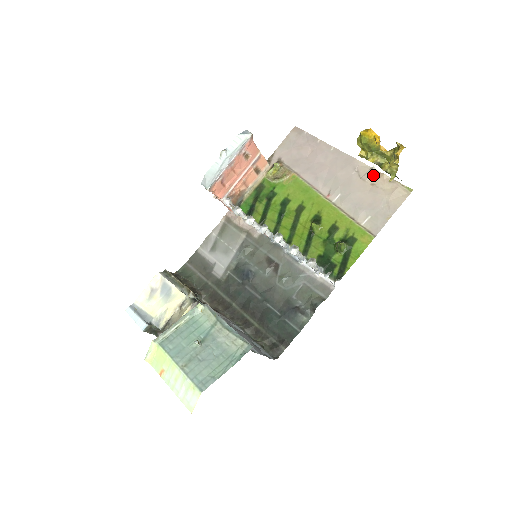
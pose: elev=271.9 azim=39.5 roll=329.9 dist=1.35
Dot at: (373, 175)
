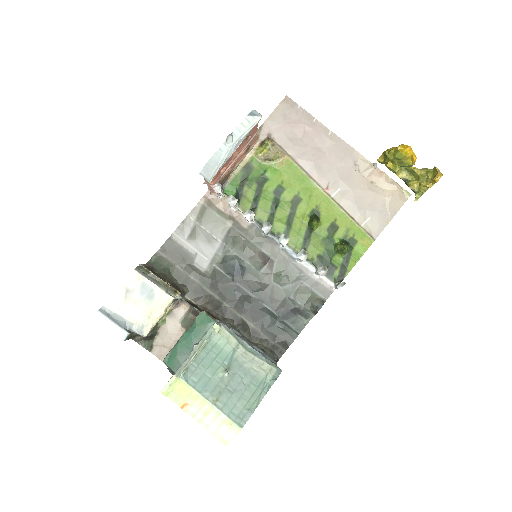
Dot at: (373, 172)
